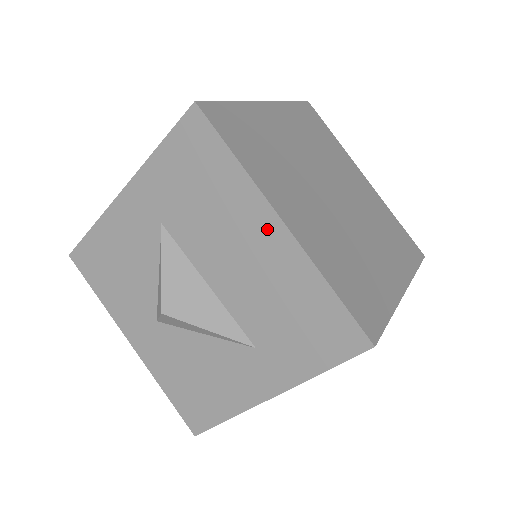
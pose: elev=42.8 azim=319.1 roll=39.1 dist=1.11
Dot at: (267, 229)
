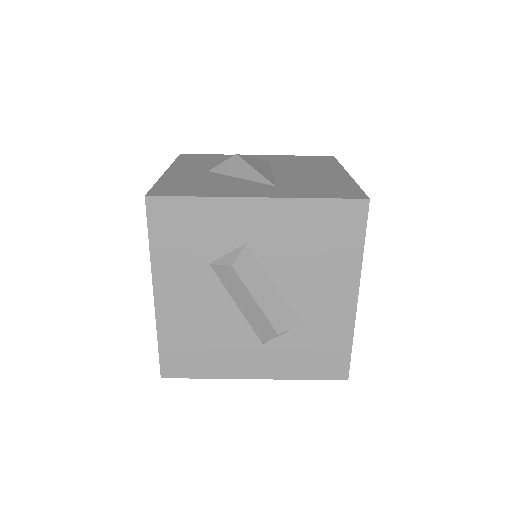
Dot at: (336, 173)
